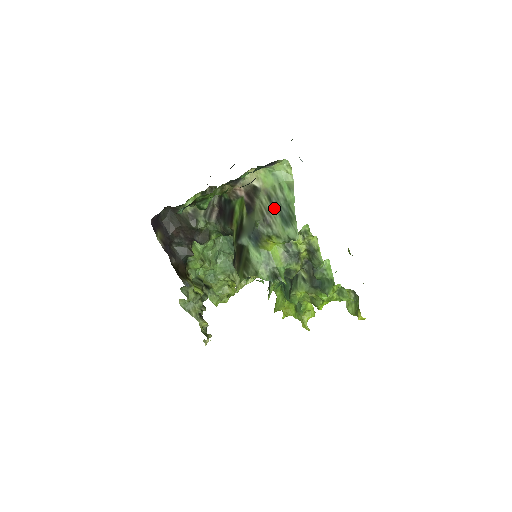
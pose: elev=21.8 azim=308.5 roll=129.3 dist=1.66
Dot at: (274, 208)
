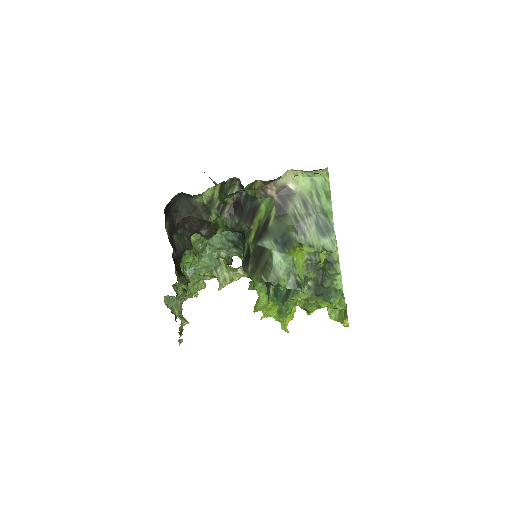
Dot at: (310, 215)
